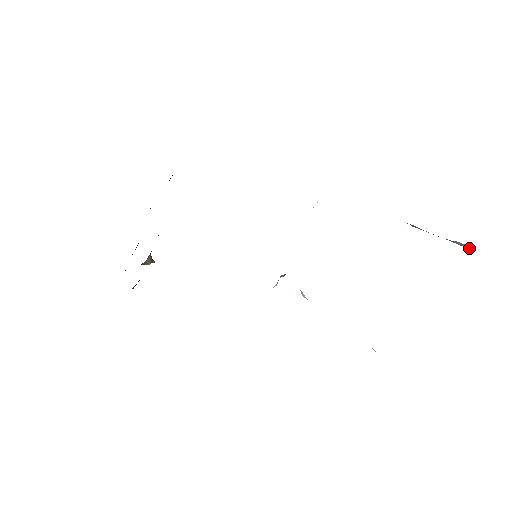
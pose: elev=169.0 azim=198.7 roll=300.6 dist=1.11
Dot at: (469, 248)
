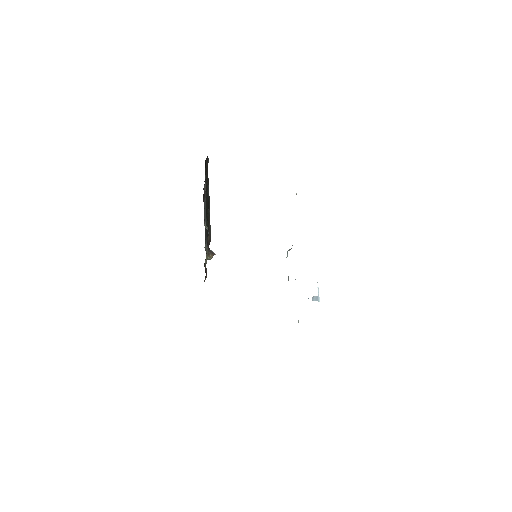
Dot at: occluded
